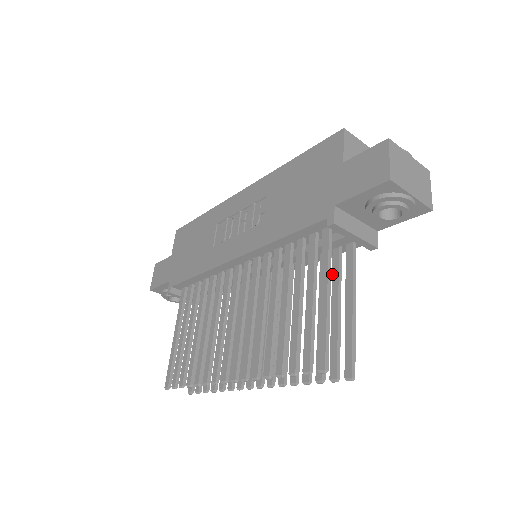
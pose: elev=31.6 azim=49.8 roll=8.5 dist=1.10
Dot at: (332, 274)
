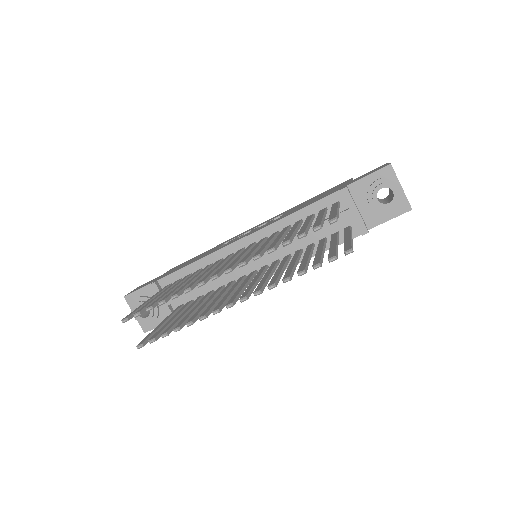
Dot at: (331, 238)
